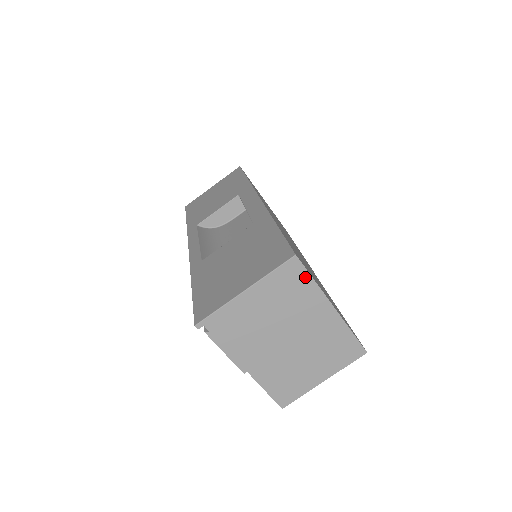
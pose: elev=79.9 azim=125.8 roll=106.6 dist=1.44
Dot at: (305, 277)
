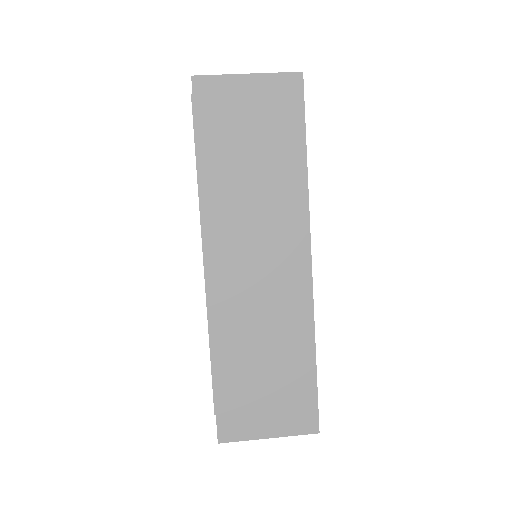
Dot at: occluded
